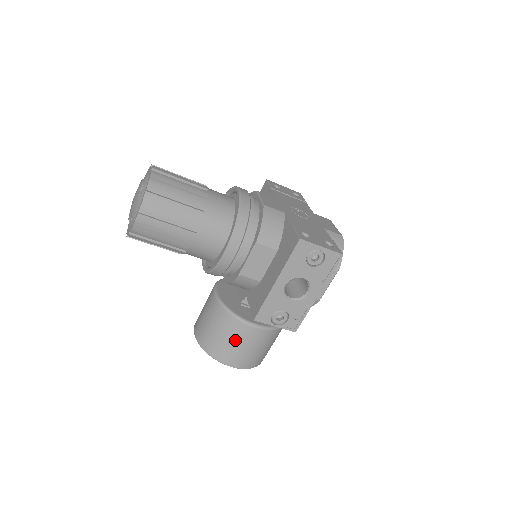
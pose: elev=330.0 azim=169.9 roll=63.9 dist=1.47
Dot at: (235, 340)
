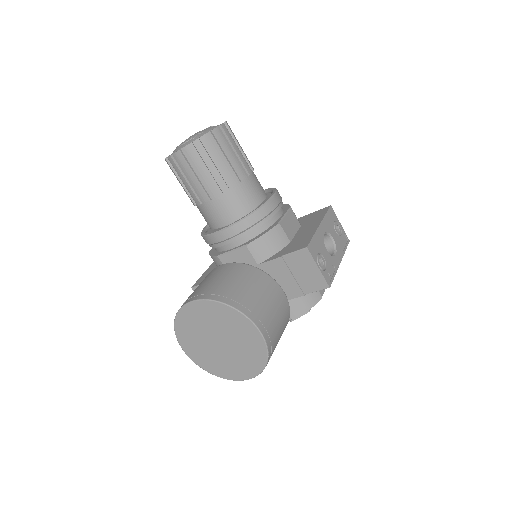
Dot at: (264, 294)
